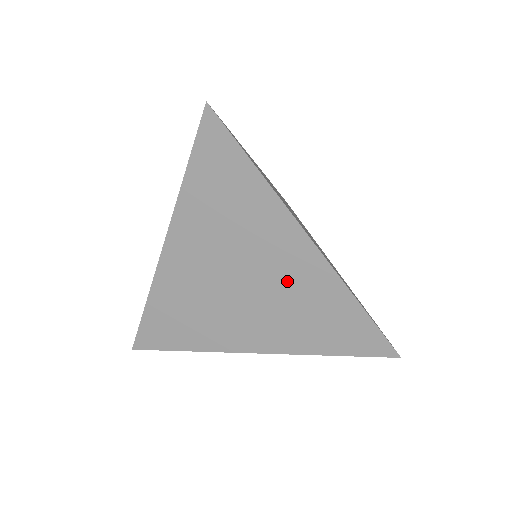
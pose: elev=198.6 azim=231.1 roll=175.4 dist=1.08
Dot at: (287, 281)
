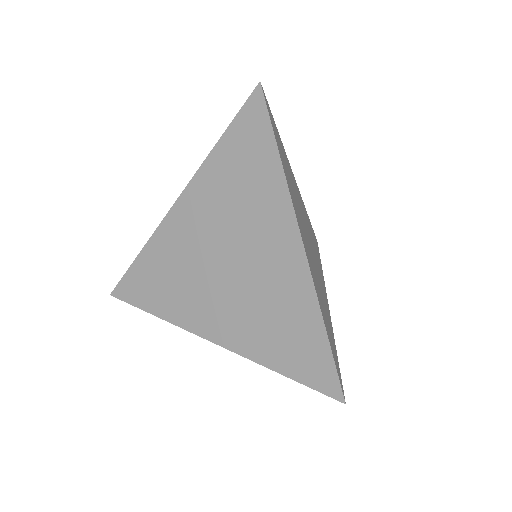
Dot at: (266, 276)
